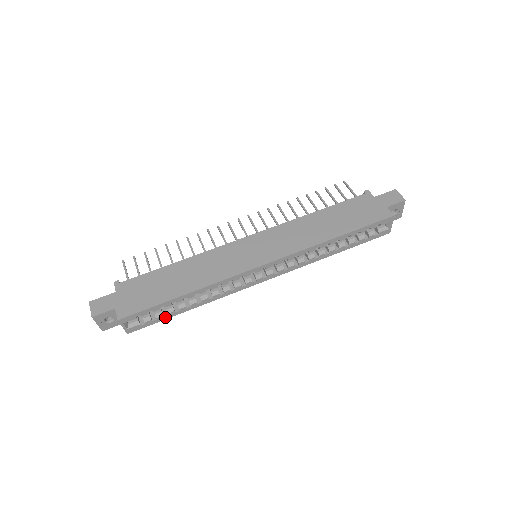
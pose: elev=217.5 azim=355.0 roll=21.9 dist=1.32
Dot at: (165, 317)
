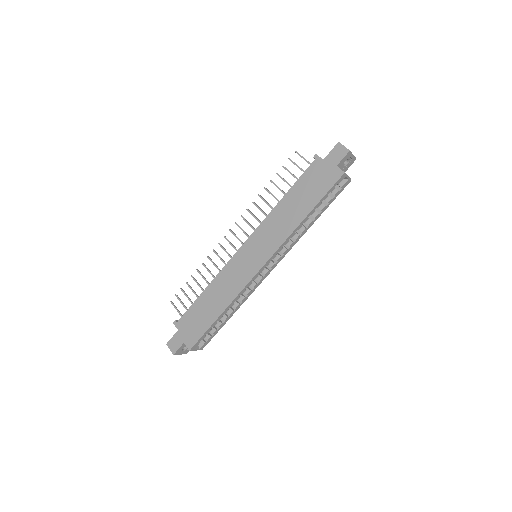
Dot at: (219, 329)
